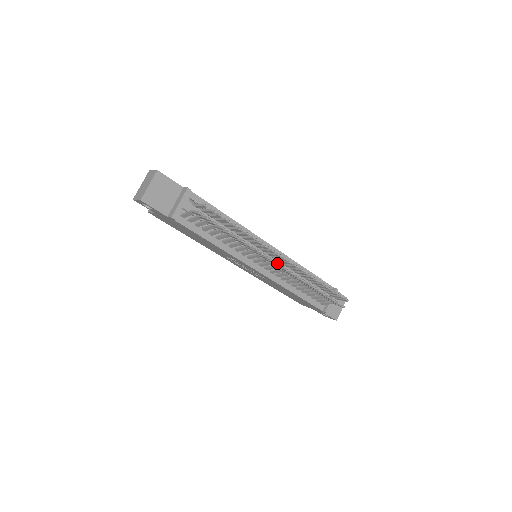
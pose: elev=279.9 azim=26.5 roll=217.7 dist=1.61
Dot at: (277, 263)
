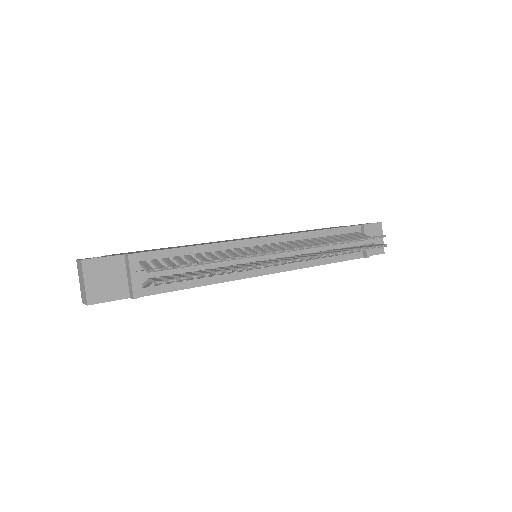
Dot at: (282, 260)
